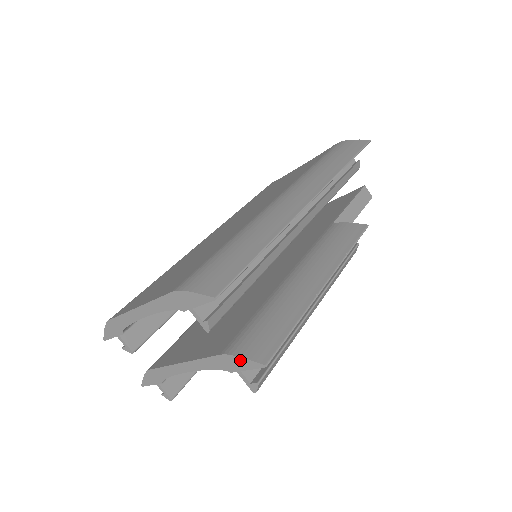
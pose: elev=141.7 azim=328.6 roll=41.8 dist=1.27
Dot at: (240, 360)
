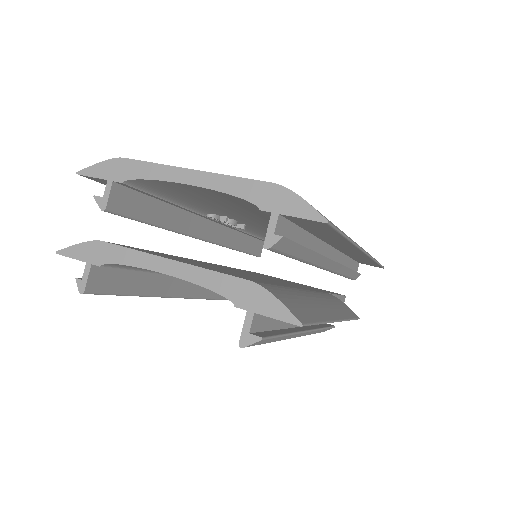
Dot at: (271, 300)
